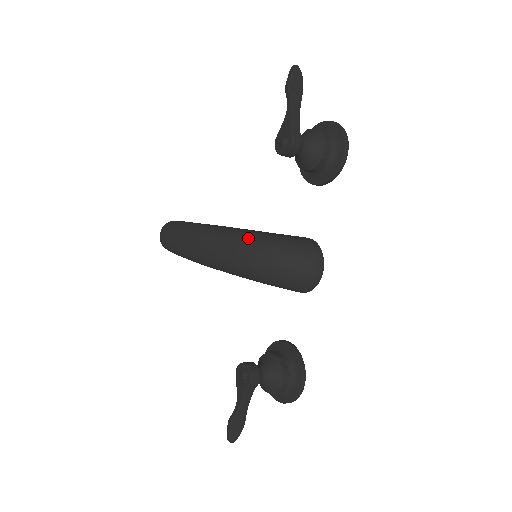
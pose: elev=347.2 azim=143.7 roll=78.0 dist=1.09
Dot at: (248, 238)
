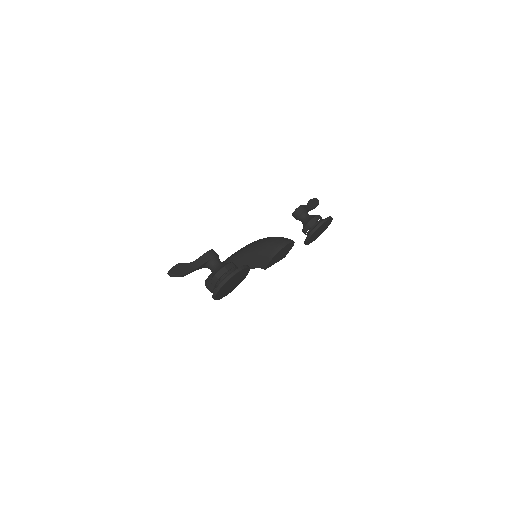
Dot at: occluded
